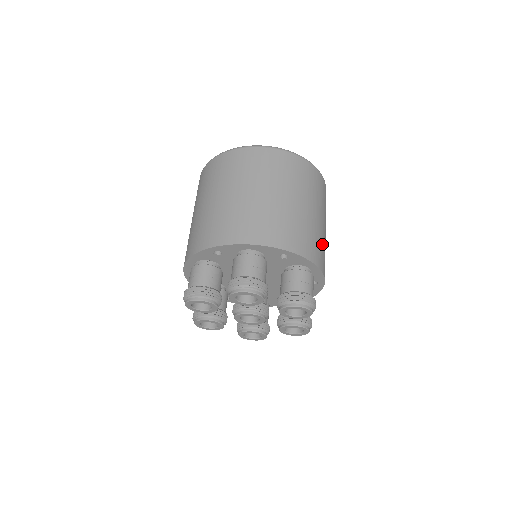
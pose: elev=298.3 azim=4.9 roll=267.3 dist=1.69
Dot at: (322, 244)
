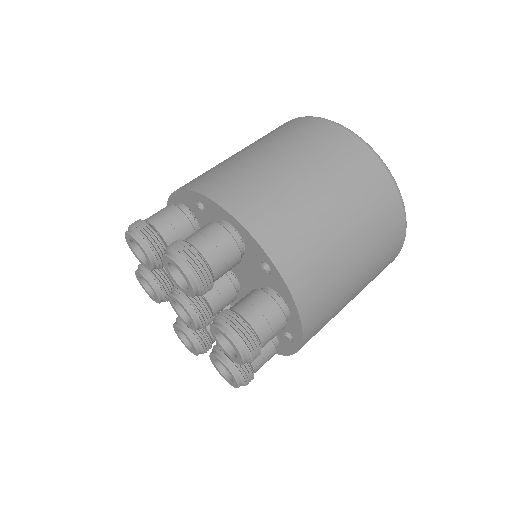
Dot at: (282, 203)
